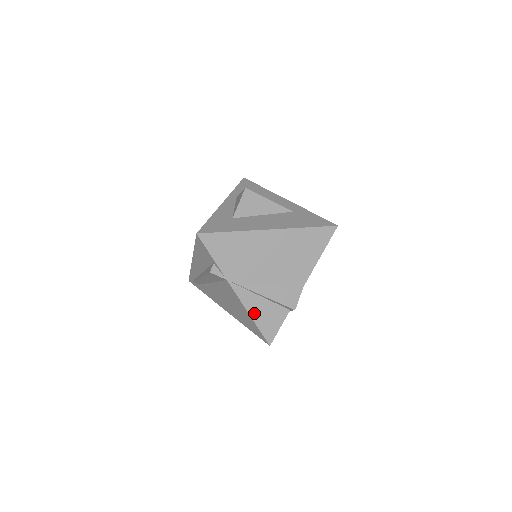
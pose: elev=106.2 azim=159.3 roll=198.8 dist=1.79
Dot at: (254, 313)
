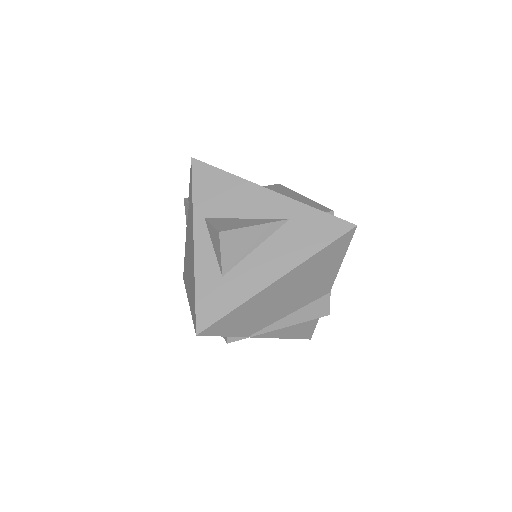
Dot at: (287, 335)
